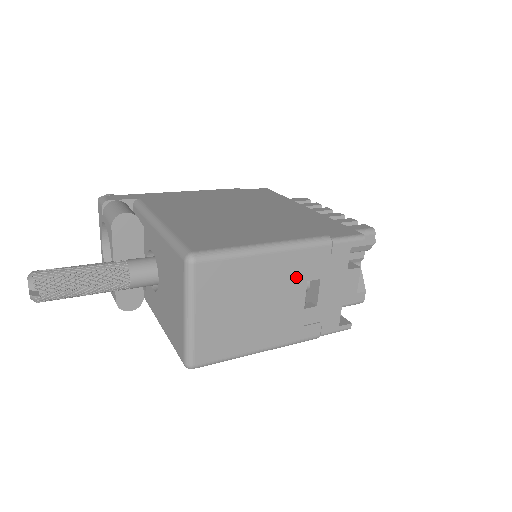
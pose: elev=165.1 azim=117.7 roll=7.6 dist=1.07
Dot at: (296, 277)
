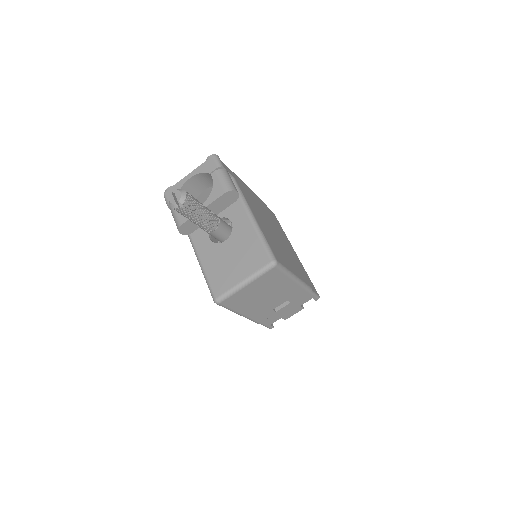
Dot at: (287, 296)
